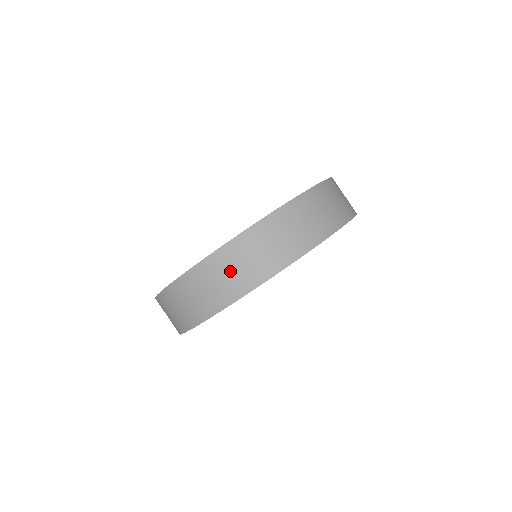
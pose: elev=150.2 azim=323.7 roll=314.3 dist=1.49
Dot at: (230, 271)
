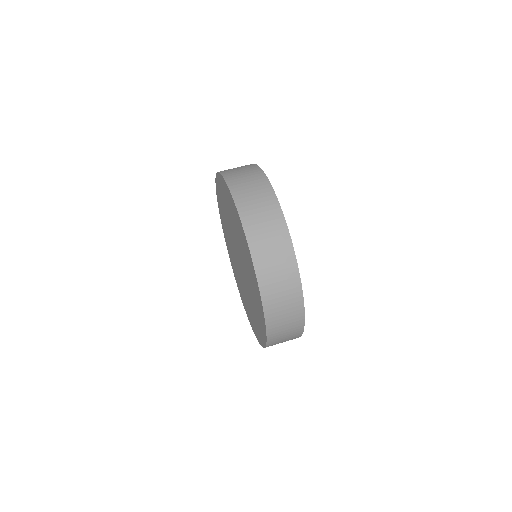
Dot at: (284, 330)
